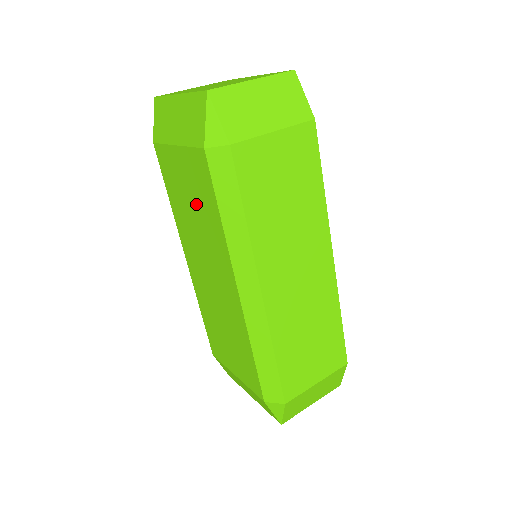
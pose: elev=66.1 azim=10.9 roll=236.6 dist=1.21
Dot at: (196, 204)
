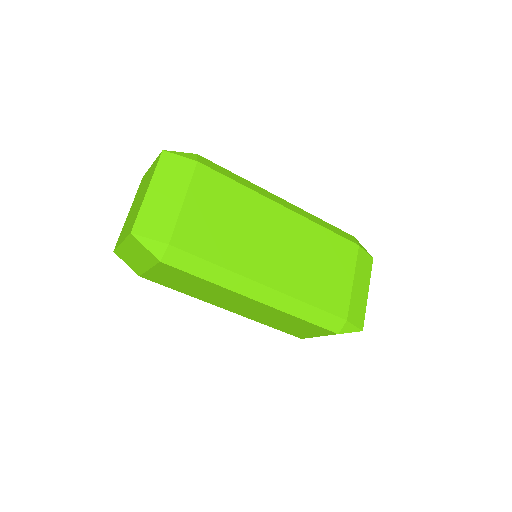
Dot at: occluded
